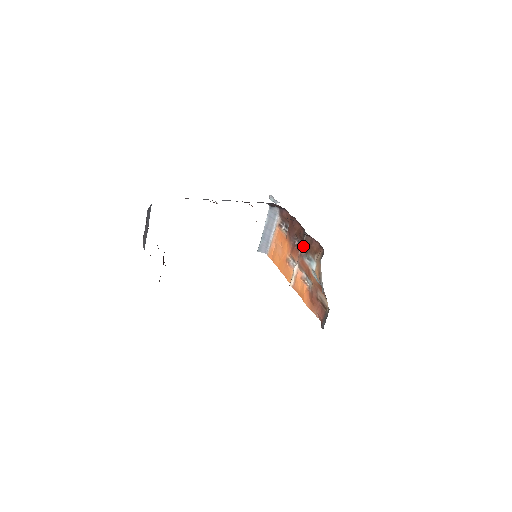
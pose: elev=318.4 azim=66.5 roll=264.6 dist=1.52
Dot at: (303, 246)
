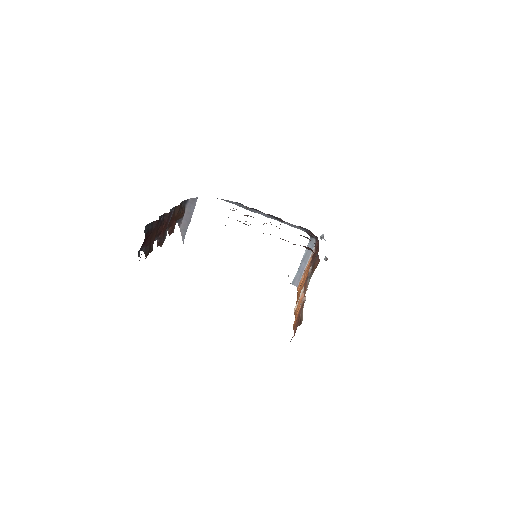
Dot at: (312, 267)
